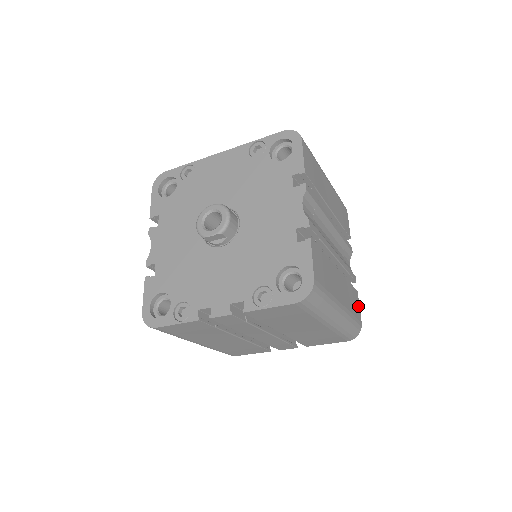
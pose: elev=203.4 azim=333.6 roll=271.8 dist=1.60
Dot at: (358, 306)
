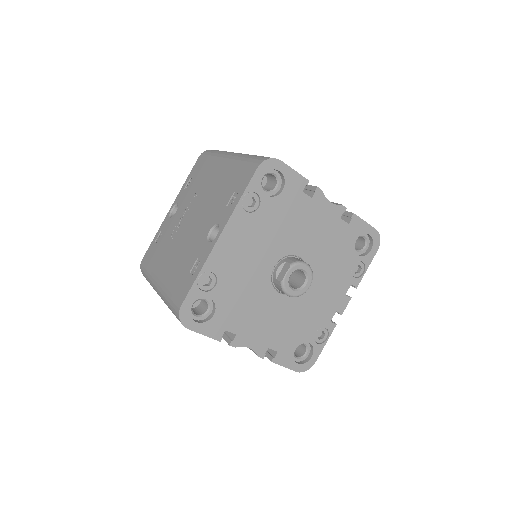
Dot at: occluded
